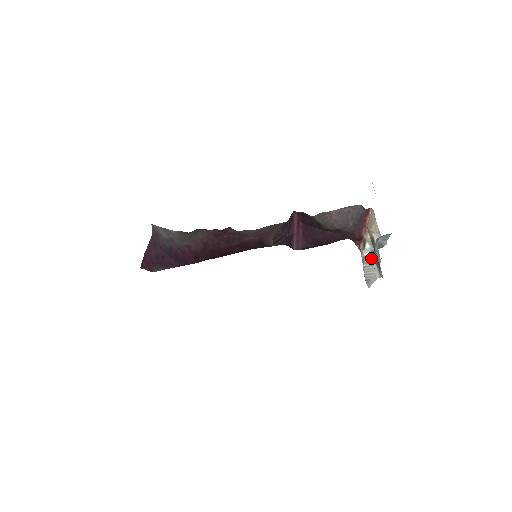
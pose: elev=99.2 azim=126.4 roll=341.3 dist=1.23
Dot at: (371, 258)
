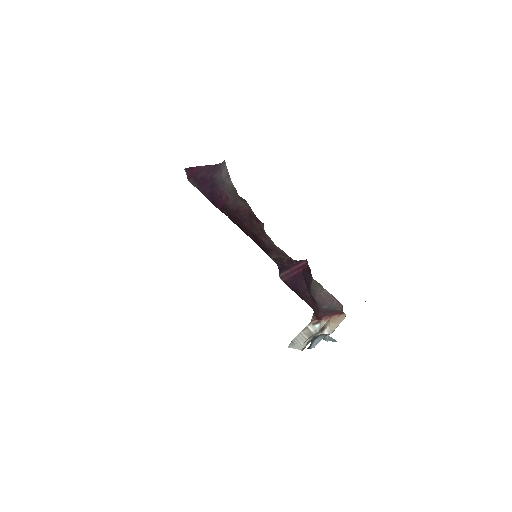
Dot at: (310, 334)
